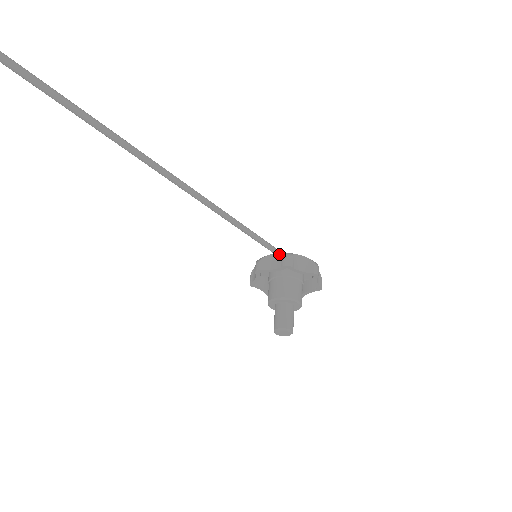
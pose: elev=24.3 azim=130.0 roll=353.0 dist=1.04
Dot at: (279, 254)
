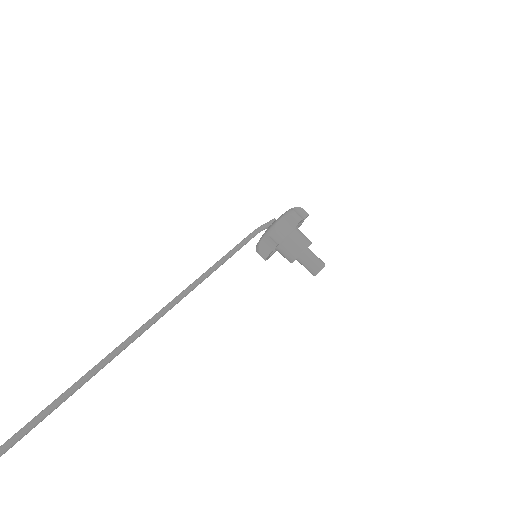
Dot at: (266, 237)
